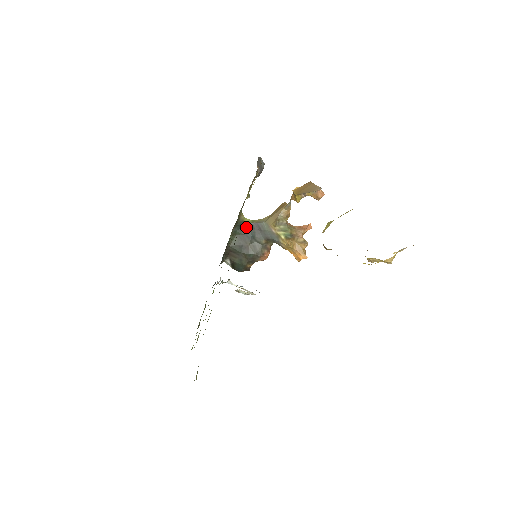
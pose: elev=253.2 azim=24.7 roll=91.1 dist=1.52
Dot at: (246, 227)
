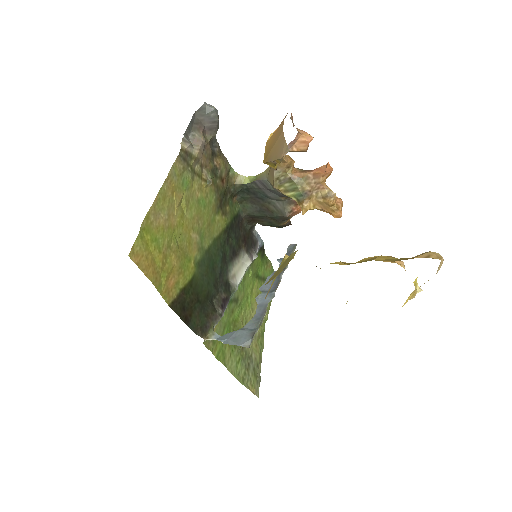
Dot at: (250, 189)
